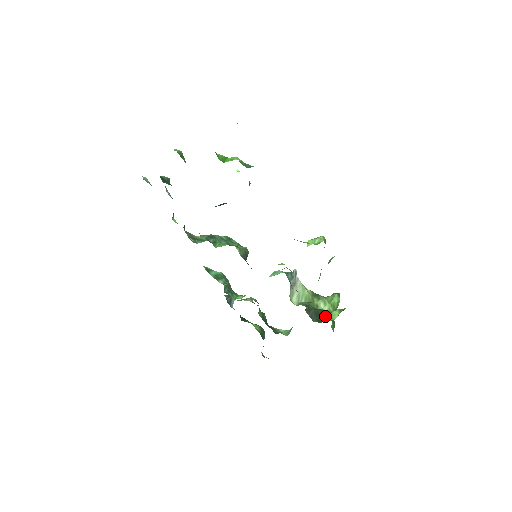
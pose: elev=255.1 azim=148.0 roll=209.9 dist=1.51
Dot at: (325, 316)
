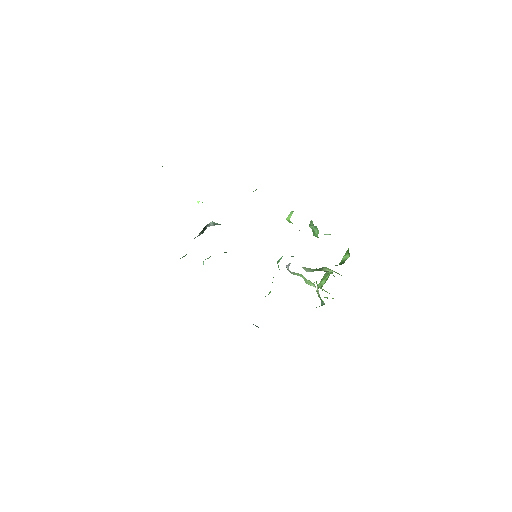
Dot at: (340, 264)
